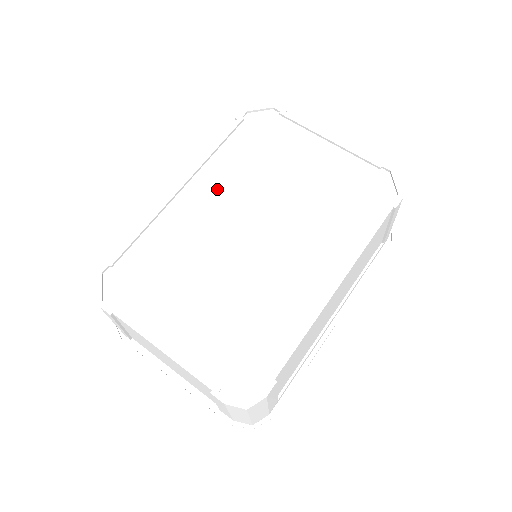
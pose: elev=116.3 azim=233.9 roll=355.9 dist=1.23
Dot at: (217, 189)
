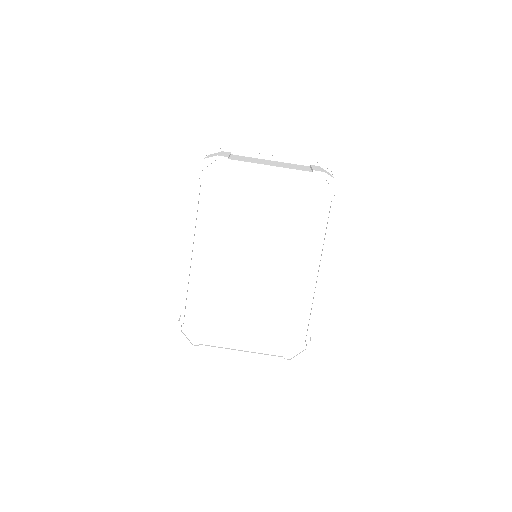
Dot at: (215, 244)
